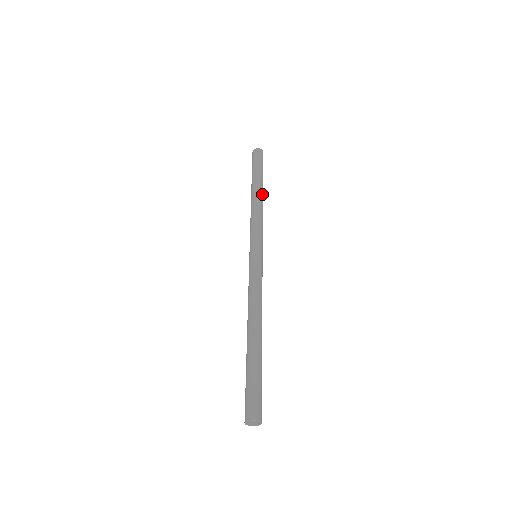
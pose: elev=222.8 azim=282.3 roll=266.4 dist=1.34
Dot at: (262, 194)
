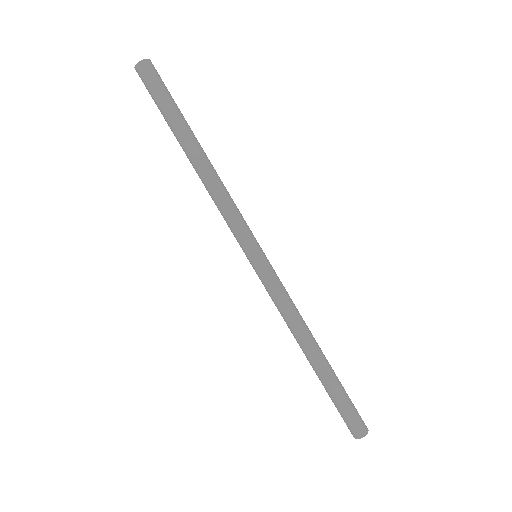
Dot at: (198, 154)
